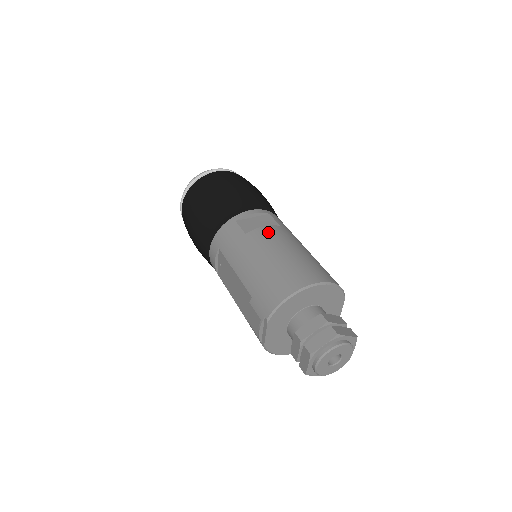
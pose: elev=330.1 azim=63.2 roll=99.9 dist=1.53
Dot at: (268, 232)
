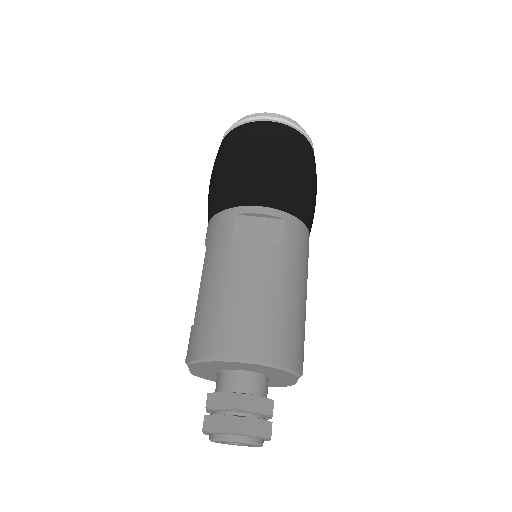
Dot at: (255, 253)
